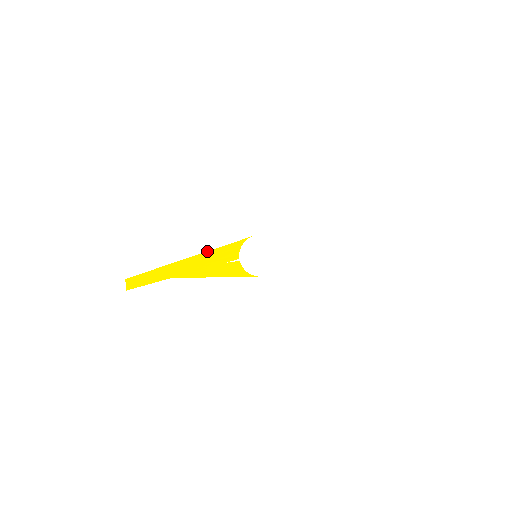
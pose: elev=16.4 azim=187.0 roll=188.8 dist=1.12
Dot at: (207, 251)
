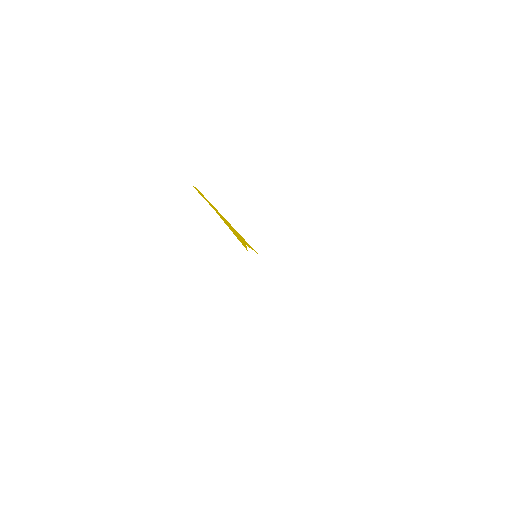
Dot at: occluded
